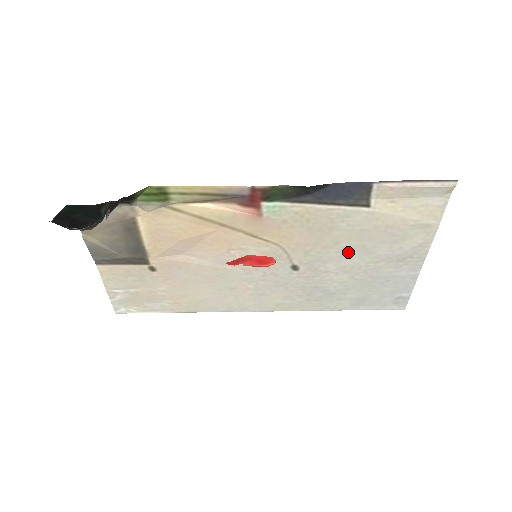
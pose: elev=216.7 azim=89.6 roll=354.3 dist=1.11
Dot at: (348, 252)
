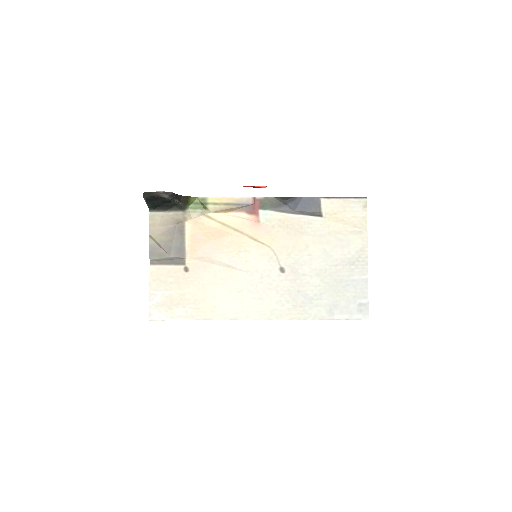
Dot at: (316, 255)
